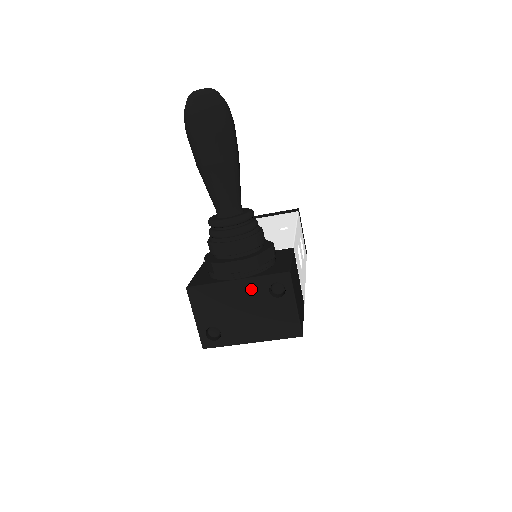
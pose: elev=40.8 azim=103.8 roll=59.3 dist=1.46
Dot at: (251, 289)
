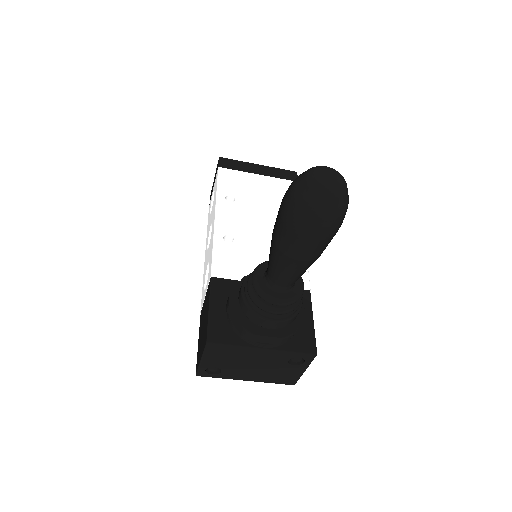
Dot at: (273, 356)
